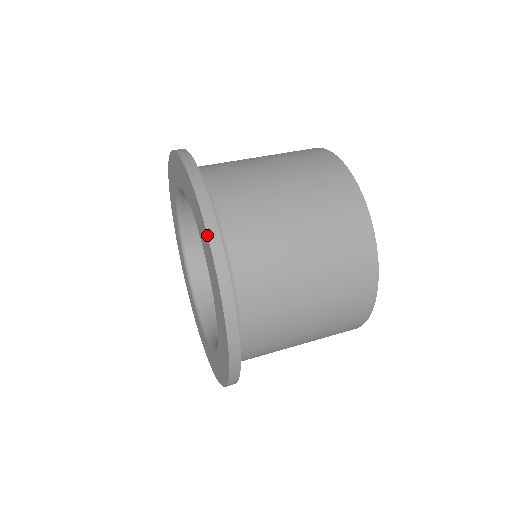
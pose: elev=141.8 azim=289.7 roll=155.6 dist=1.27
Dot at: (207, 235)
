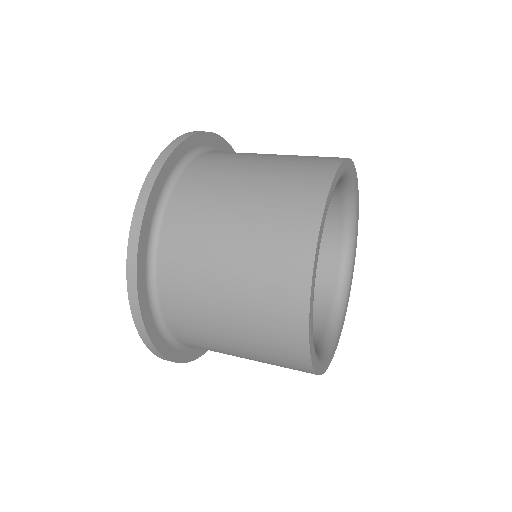
Dot at: (197, 131)
